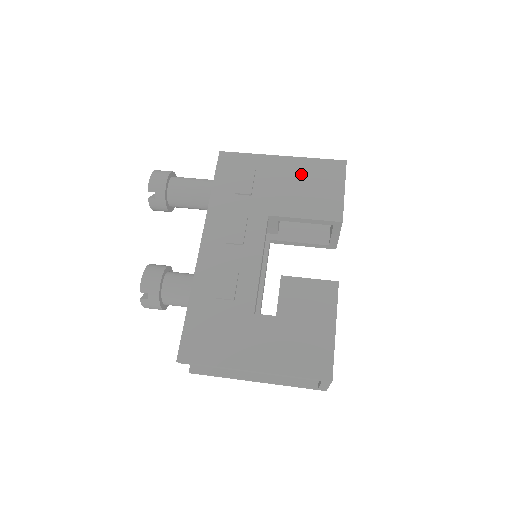
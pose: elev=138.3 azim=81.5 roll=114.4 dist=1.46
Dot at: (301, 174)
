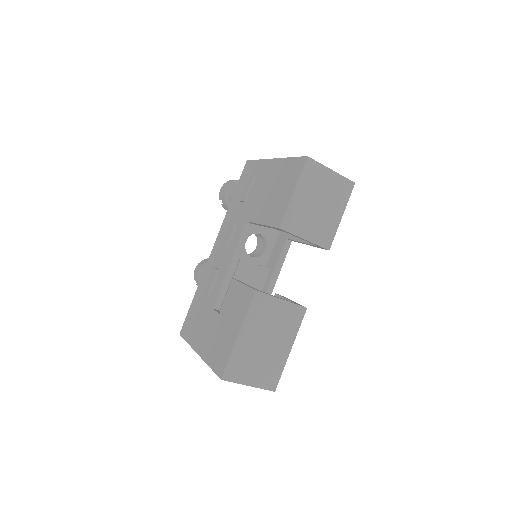
Dot at: (276, 177)
